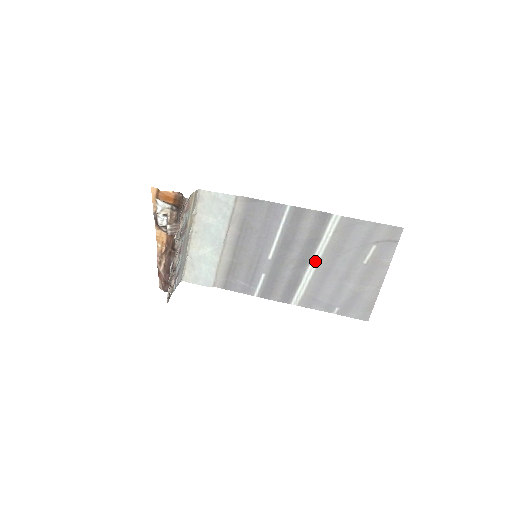
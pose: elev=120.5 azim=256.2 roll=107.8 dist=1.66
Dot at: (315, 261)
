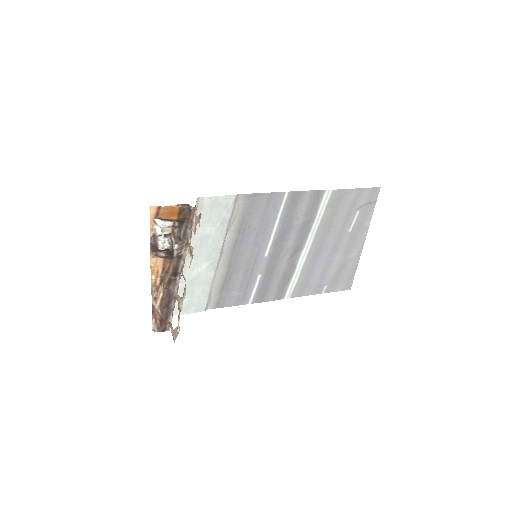
Dot at: (308, 244)
